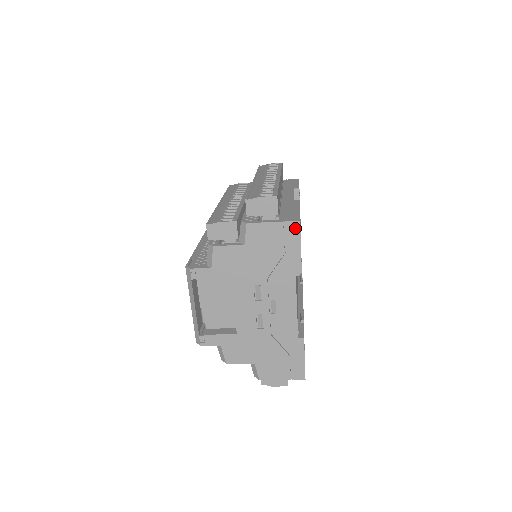
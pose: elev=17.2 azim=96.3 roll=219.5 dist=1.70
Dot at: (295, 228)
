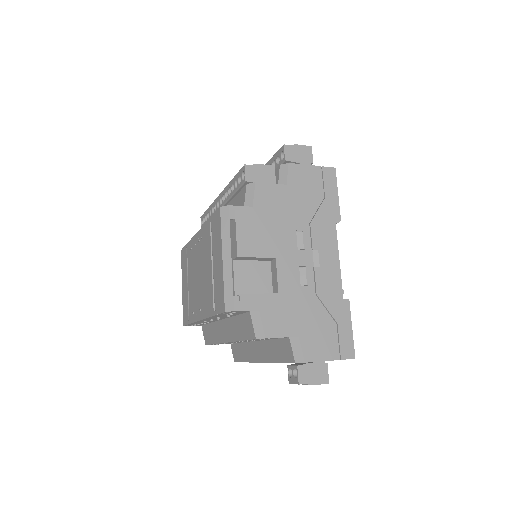
Dot at: (332, 174)
